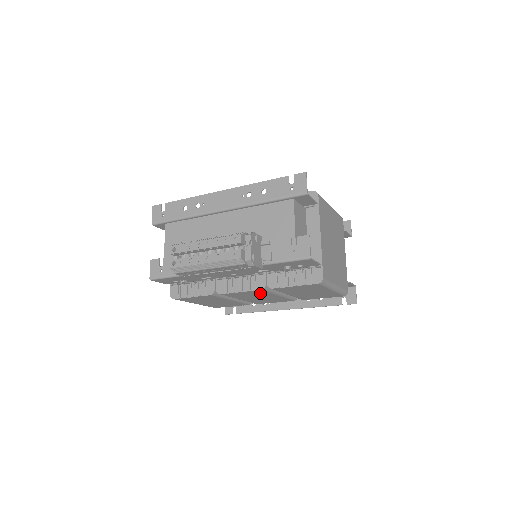
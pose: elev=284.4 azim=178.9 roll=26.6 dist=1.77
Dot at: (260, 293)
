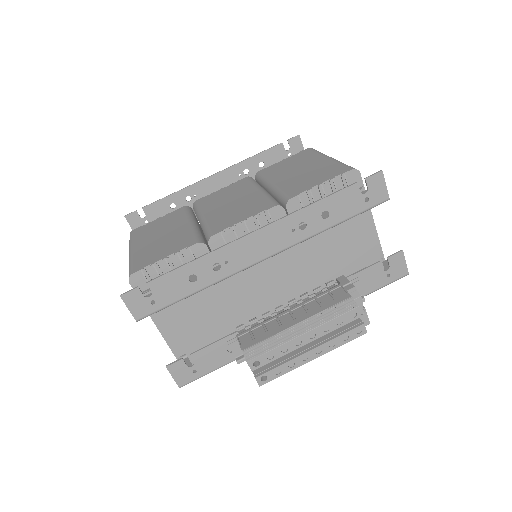
Dot at: occluded
